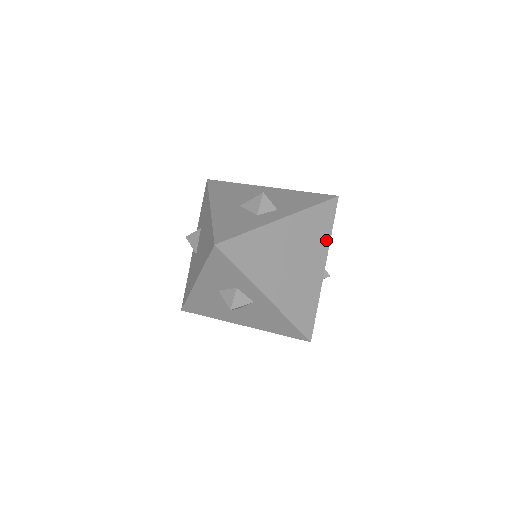
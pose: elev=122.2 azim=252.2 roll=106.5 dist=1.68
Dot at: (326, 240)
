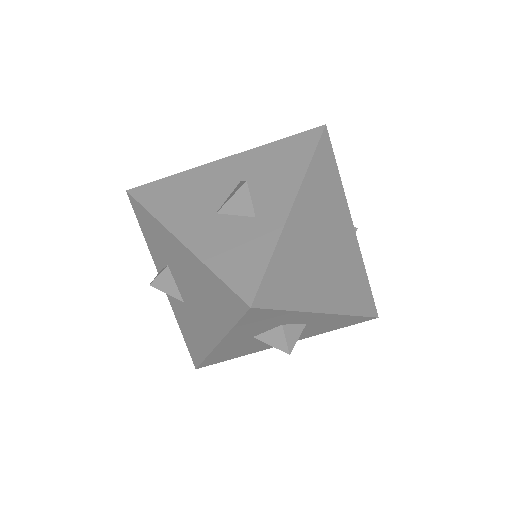
Dot at: (340, 191)
